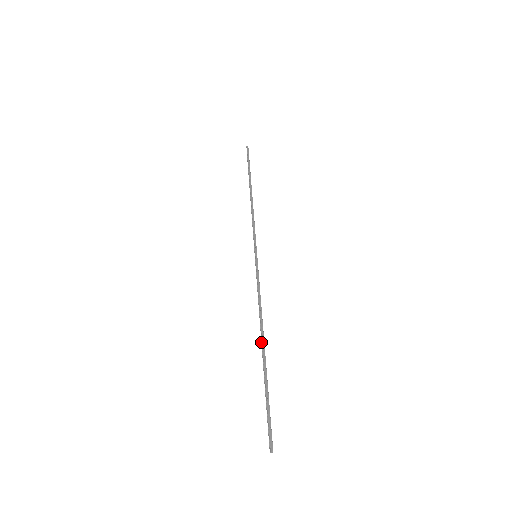
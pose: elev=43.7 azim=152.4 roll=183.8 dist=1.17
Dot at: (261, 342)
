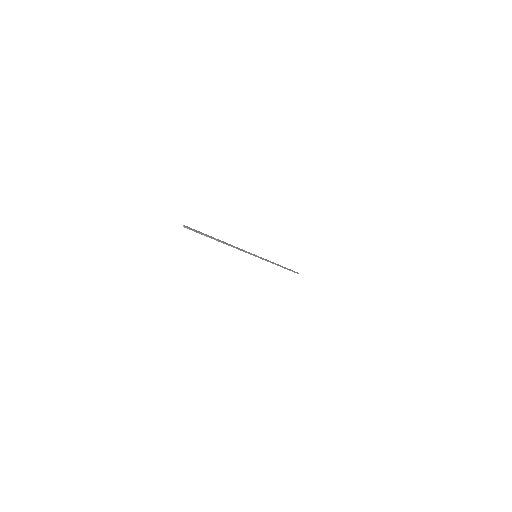
Dot at: (223, 242)
